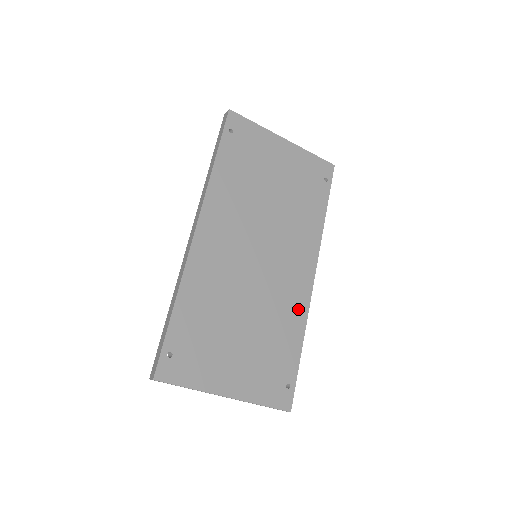
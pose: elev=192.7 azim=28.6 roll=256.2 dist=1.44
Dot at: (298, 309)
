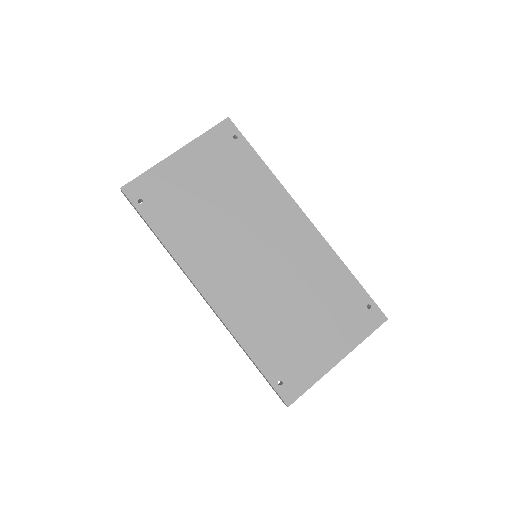
Dot at: (321, 253)
